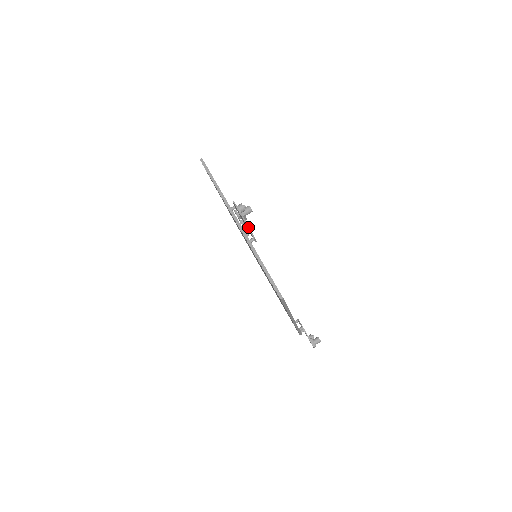
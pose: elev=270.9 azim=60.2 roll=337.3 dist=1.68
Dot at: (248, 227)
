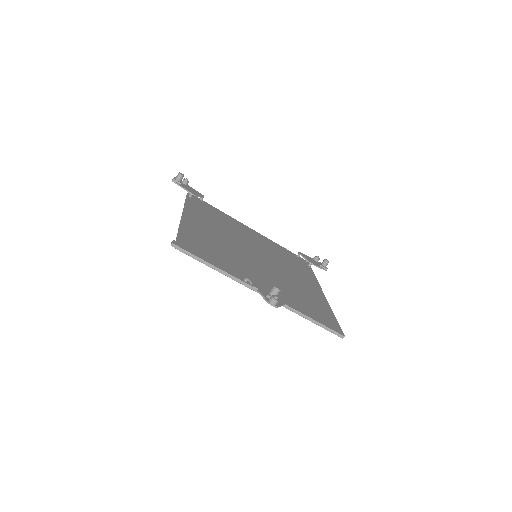
Dot at: (284, 304)
